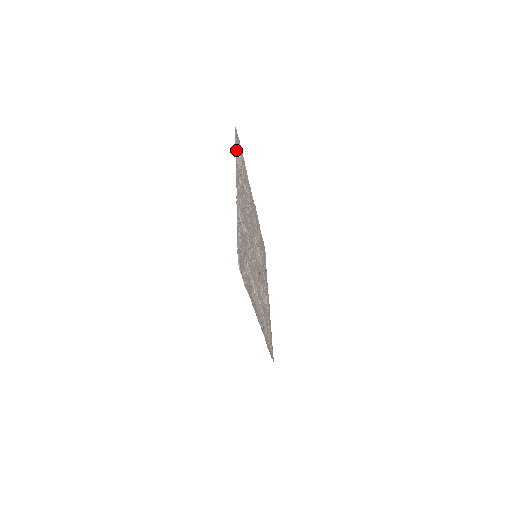
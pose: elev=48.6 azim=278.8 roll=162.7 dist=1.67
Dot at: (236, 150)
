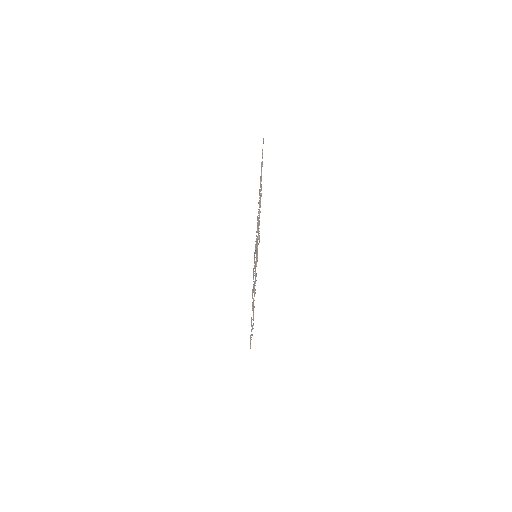
Dot at: occluded
